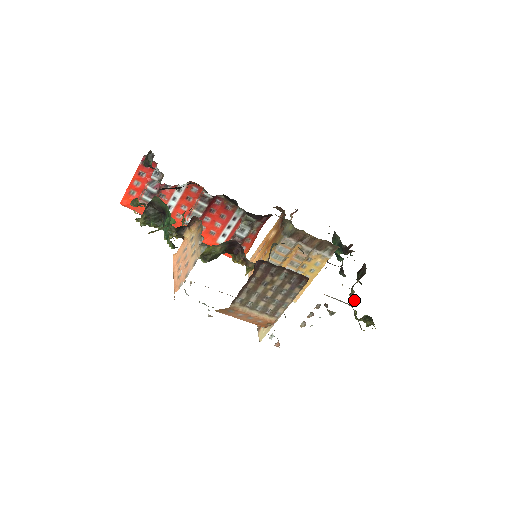
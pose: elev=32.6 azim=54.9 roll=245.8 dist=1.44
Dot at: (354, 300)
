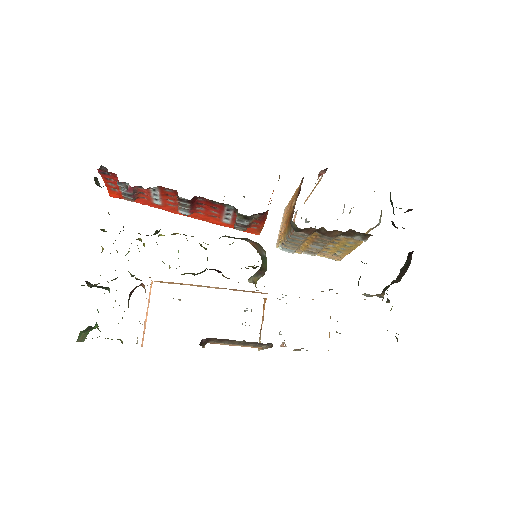
Dot at: (387, 300)
